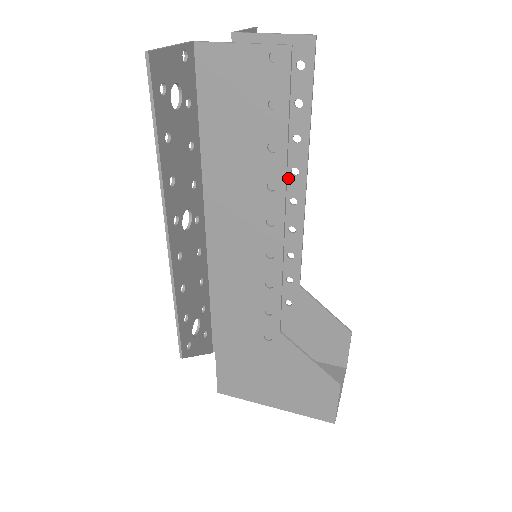
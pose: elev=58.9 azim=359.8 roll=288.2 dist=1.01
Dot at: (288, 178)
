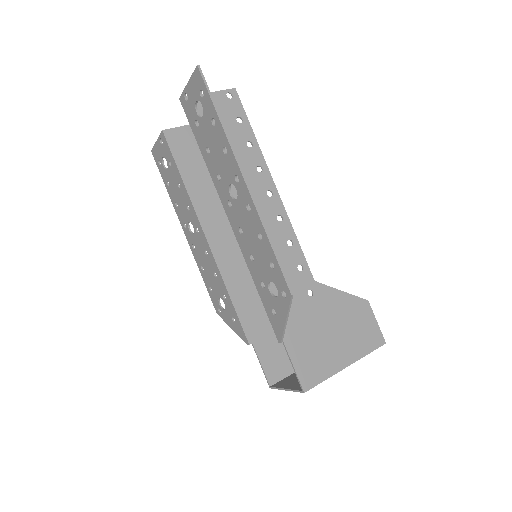
Dot at: occluded
